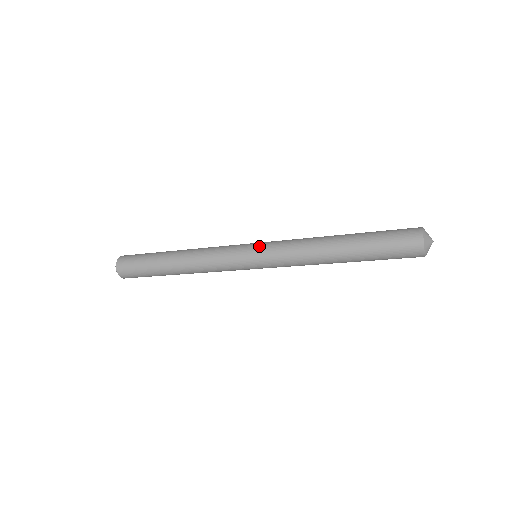
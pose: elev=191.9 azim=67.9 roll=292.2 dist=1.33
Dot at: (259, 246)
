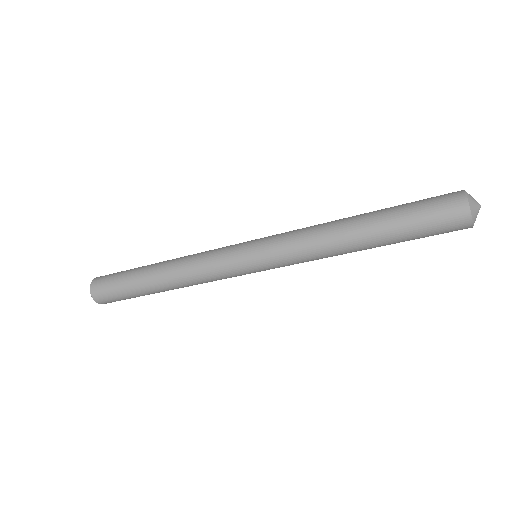
Dot at: (258, 254)
